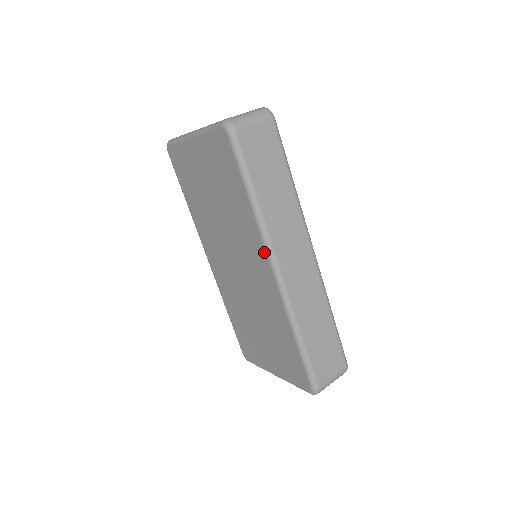
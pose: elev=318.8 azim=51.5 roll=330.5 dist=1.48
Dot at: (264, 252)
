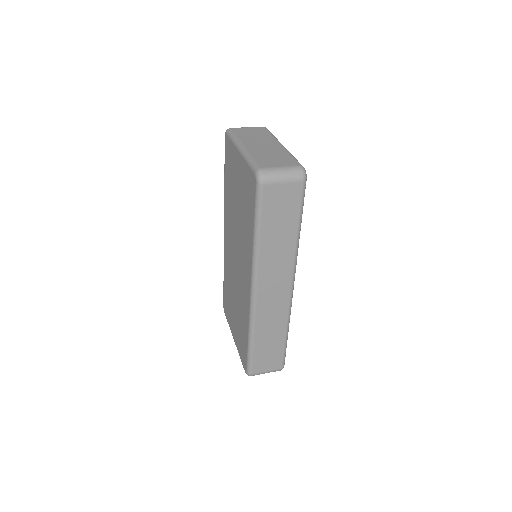
Dot at: (250, 274)
